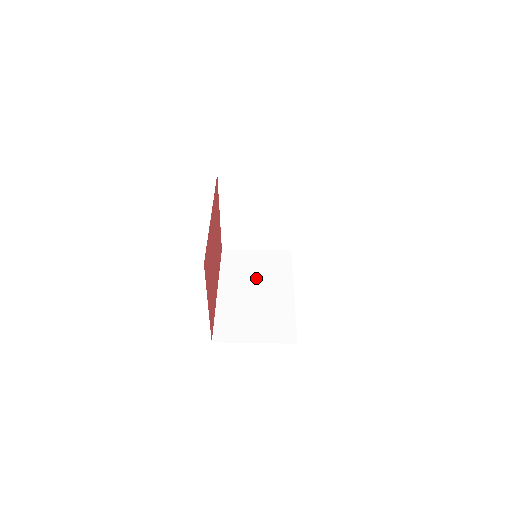
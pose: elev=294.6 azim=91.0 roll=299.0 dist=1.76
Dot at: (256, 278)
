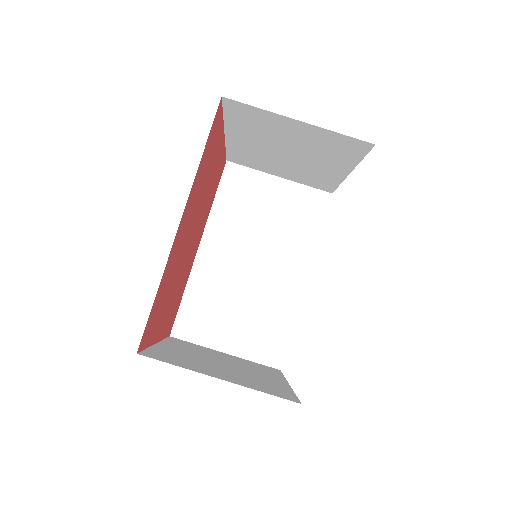
Dot at: (261, 237)
